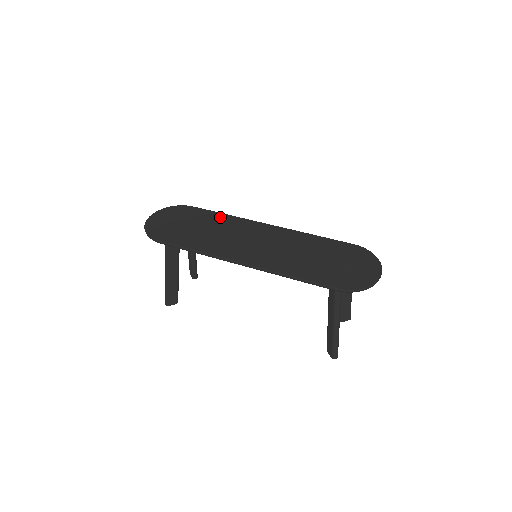
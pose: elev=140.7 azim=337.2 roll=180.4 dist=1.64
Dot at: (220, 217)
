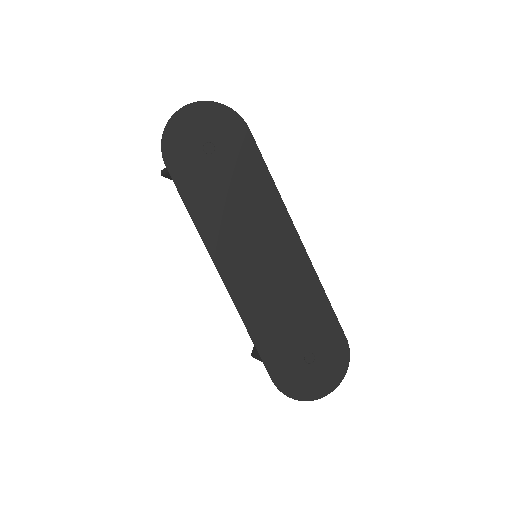
Dot at: (262, 179)
